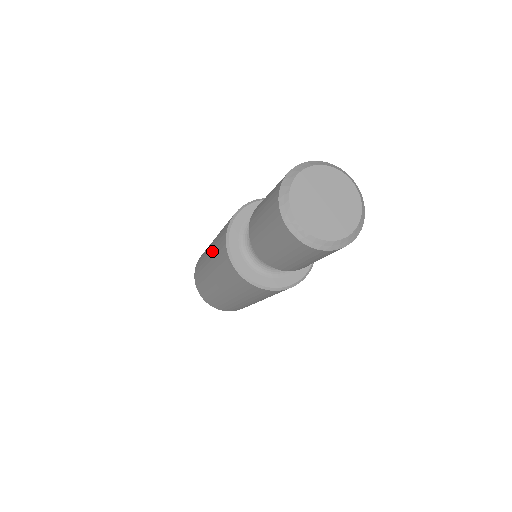
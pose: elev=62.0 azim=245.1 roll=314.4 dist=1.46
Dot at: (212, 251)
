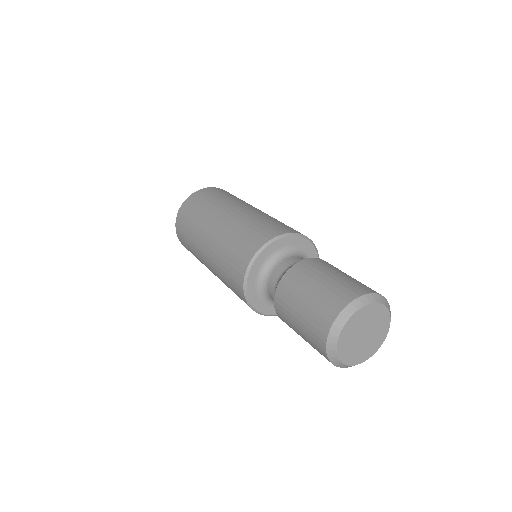
Dot at: (215, 251)
